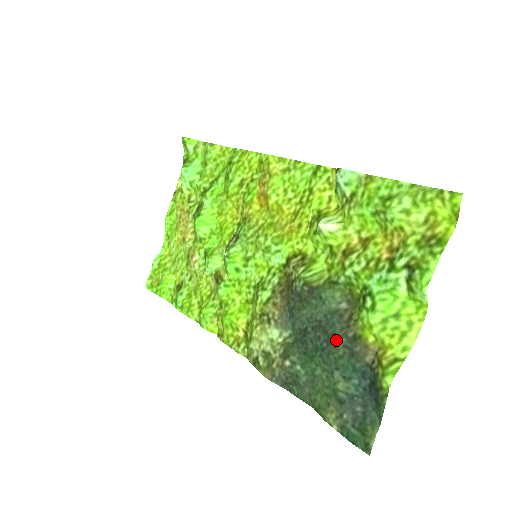
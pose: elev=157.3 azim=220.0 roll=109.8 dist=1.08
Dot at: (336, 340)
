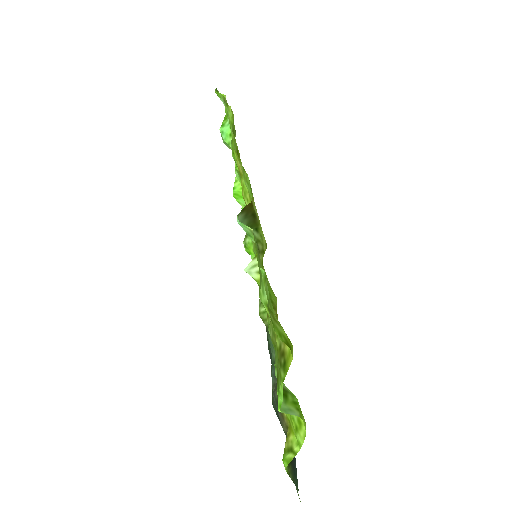
Dot at: (272, 393)
